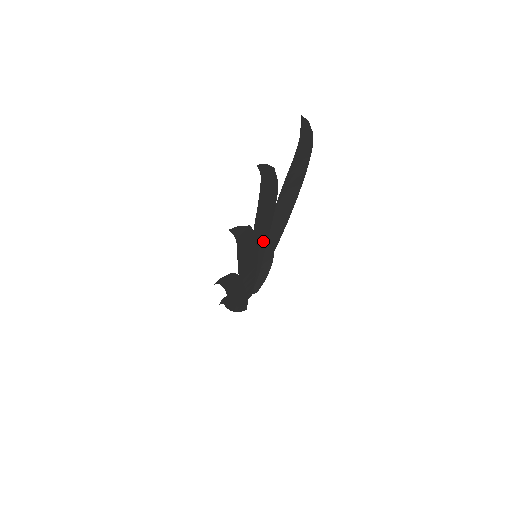
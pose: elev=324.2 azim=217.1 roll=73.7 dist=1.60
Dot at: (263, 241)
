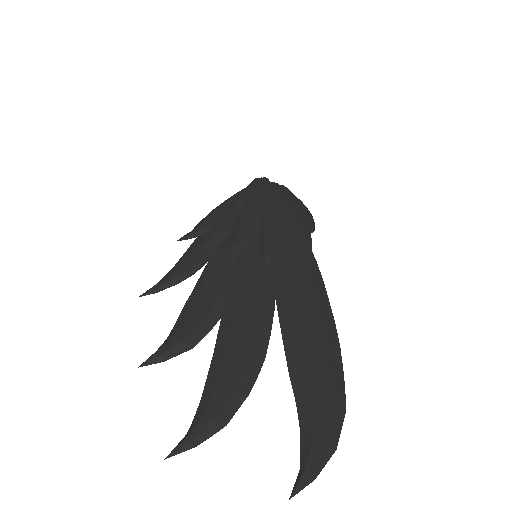
Dot at: (265, 275)
